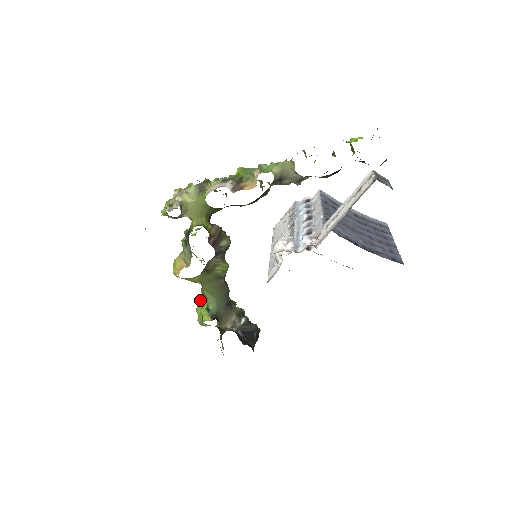
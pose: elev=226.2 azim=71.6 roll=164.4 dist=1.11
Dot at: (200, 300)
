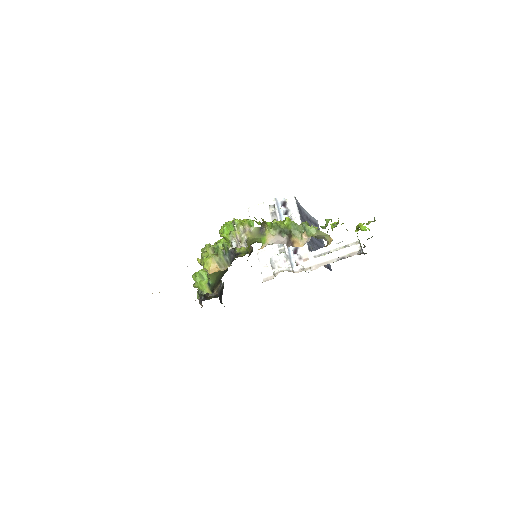
Dot at: (201, 273)
